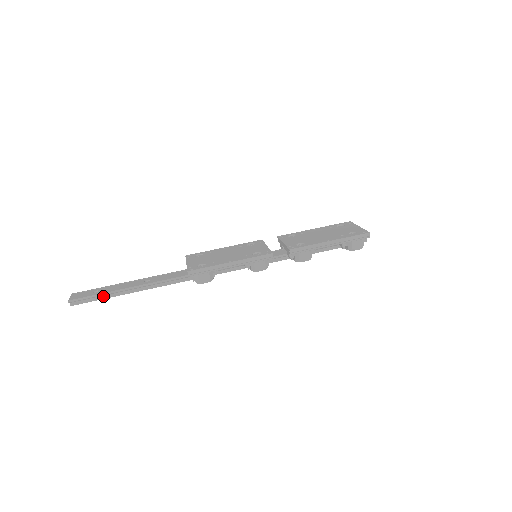
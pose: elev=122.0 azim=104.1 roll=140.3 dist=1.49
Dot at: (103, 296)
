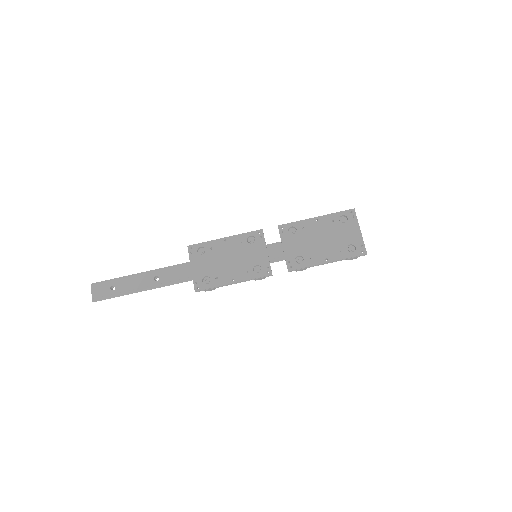
Dot at: (121, 293)
